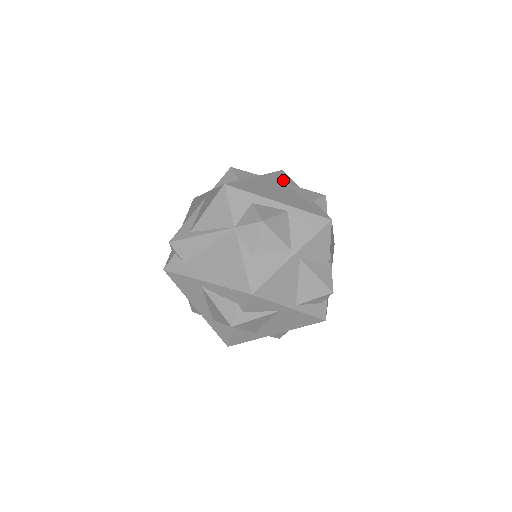
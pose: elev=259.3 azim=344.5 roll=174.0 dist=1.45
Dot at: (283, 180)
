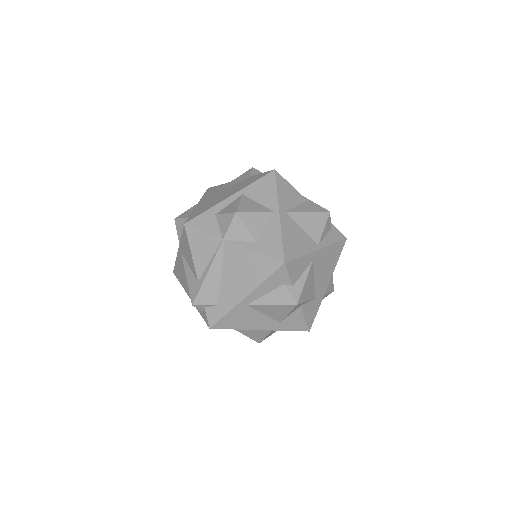
Dot at: (216, 190)
